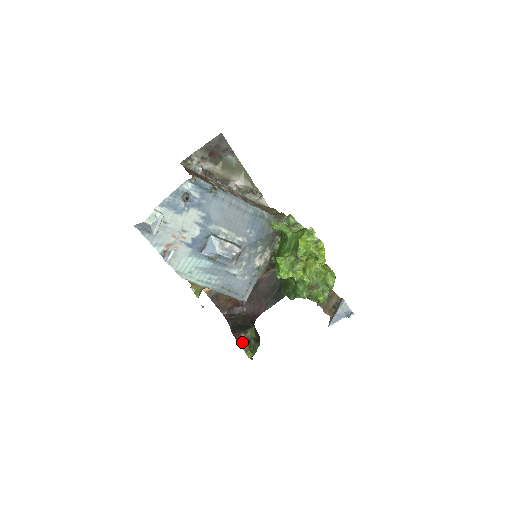
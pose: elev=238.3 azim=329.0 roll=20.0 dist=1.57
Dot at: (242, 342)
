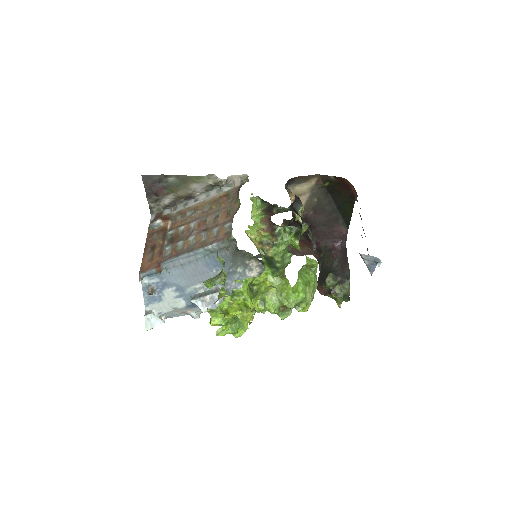
Dot at: (328, 294)
